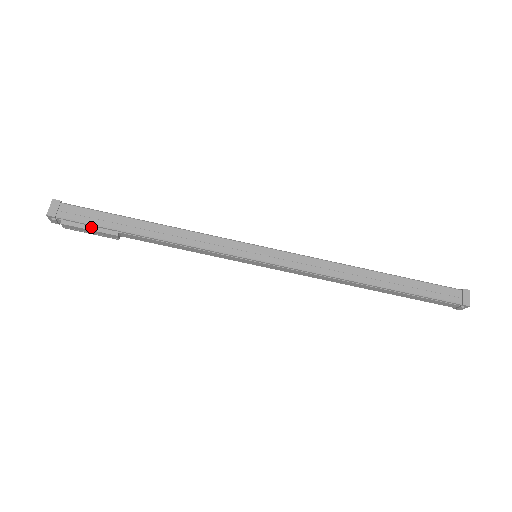
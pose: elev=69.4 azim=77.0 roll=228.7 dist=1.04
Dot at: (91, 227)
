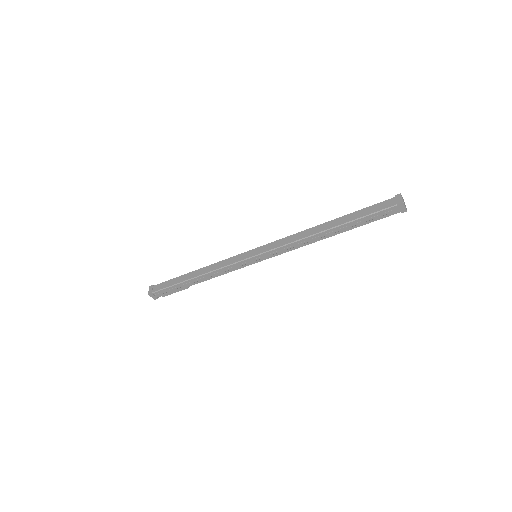
Dot at: (175, 292)
